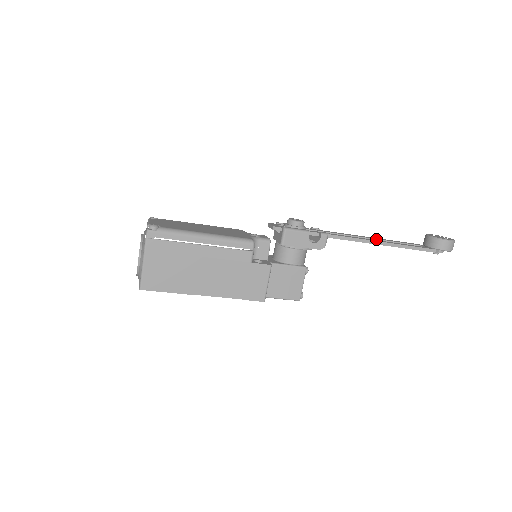
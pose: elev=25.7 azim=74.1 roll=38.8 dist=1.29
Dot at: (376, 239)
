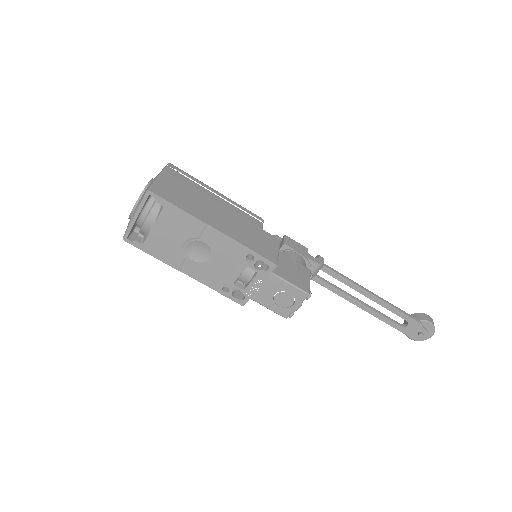
Dot at: (363, 302)
